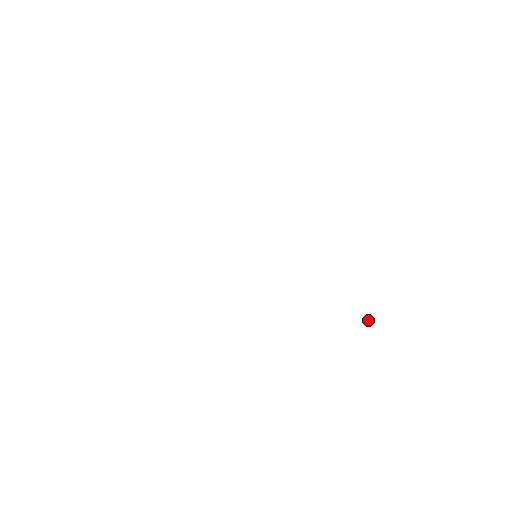
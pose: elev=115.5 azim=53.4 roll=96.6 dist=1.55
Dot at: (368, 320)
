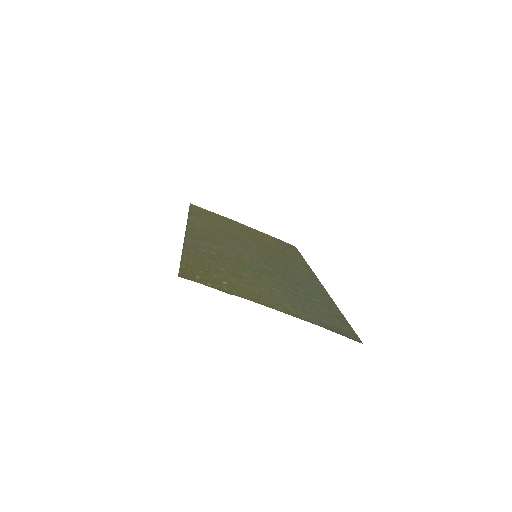
Dot at: (219, 289)
